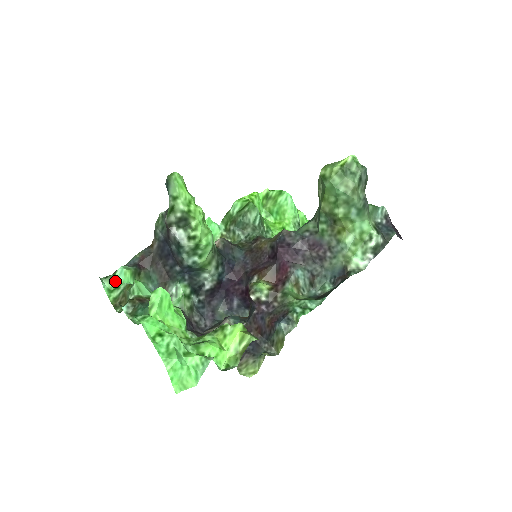
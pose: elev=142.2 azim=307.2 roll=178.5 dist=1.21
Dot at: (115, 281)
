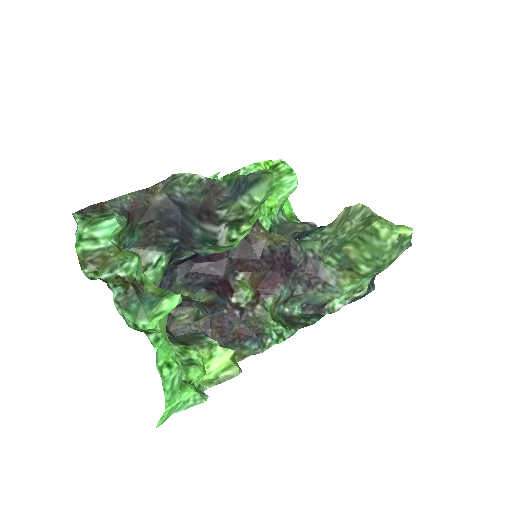
Dot at: (94, 229)
